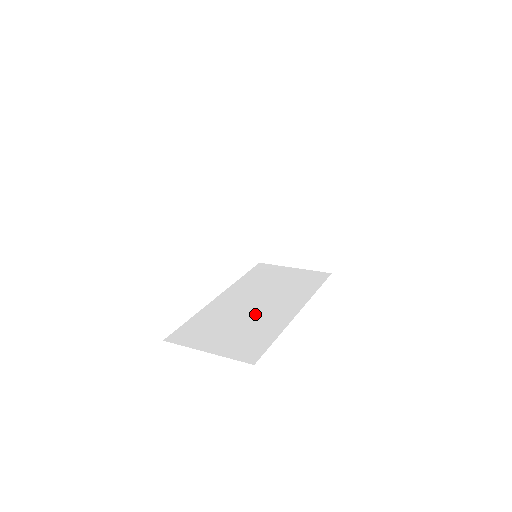
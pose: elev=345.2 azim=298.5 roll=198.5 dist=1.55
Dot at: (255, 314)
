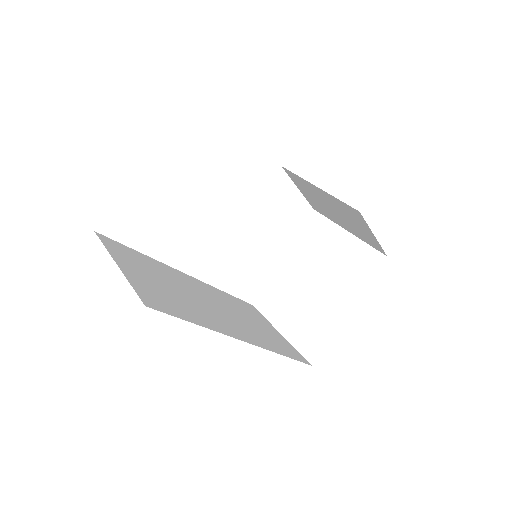
Dot at: (201, 304)
